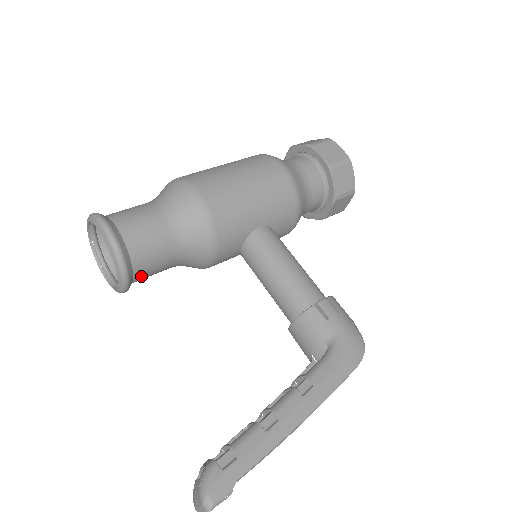
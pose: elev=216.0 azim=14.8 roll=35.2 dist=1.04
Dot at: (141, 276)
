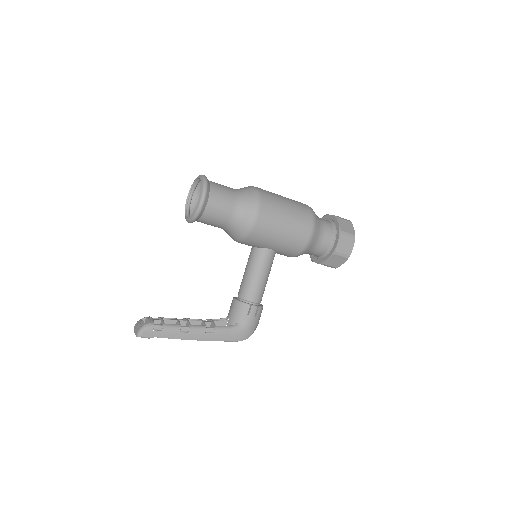
Dot at: occluded
